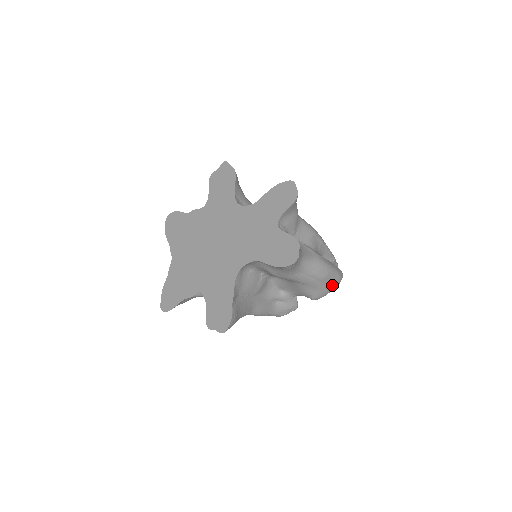
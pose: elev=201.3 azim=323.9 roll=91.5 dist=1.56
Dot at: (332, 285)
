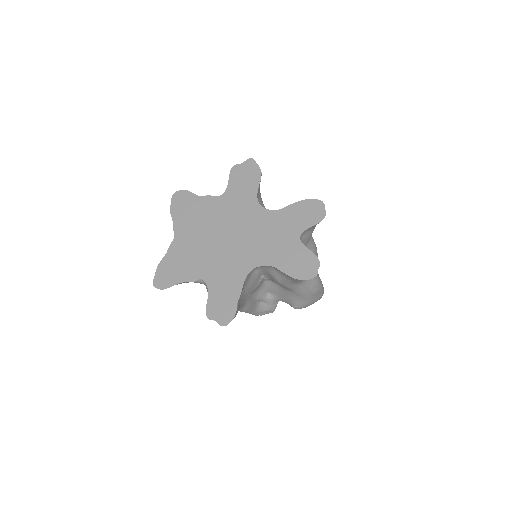
Dot at: (316, 300)
